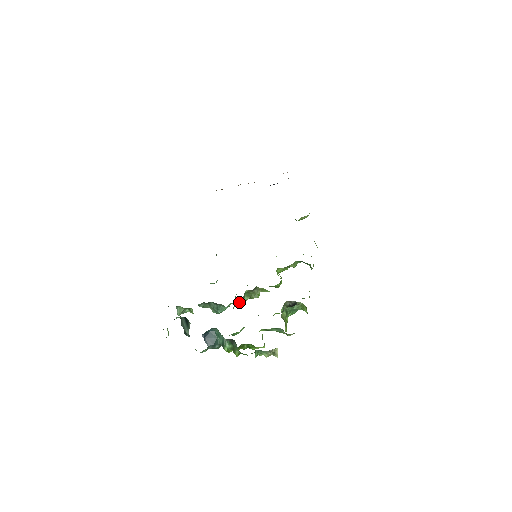
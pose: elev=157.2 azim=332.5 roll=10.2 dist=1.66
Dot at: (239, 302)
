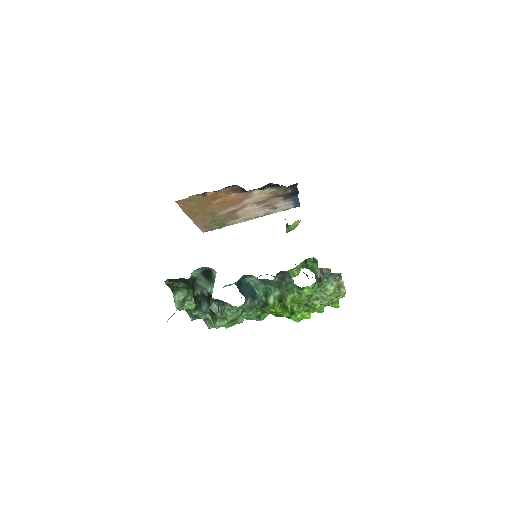
Dot at: occluded
